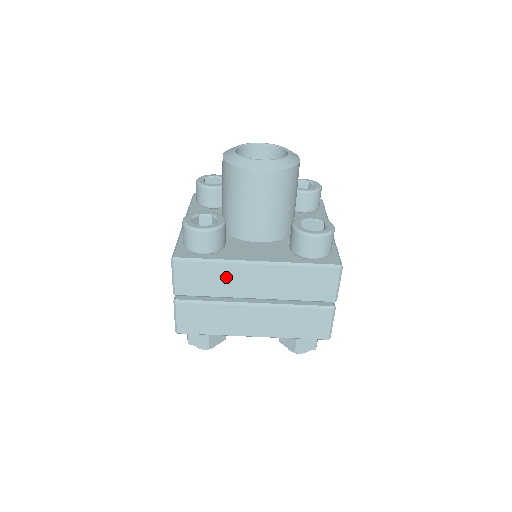
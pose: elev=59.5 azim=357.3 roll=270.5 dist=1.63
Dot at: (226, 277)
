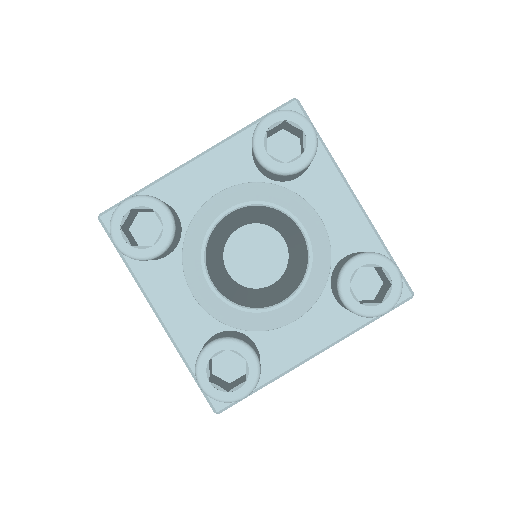
Dot at: occluded
